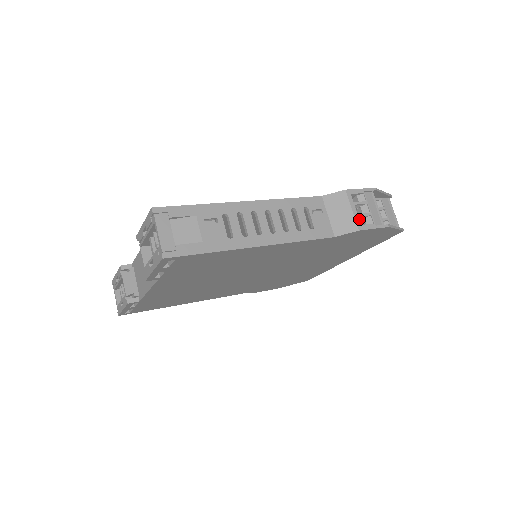
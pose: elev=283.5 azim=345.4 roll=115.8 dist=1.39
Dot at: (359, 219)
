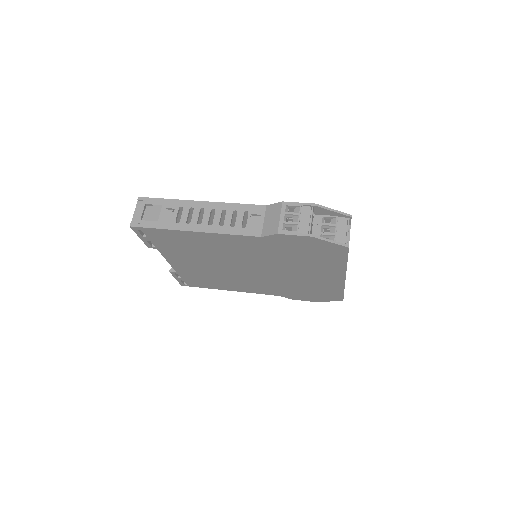
Dot at: (288, 226)
